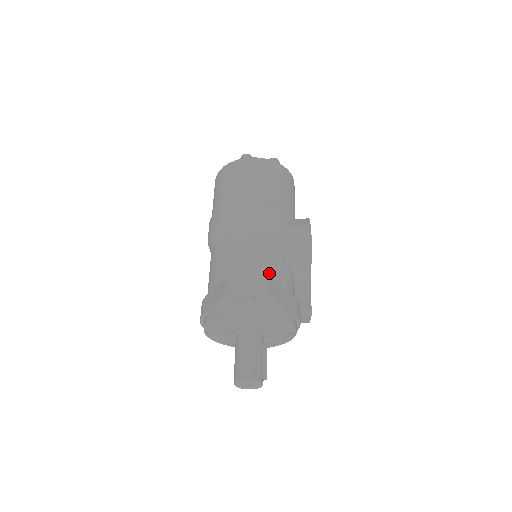
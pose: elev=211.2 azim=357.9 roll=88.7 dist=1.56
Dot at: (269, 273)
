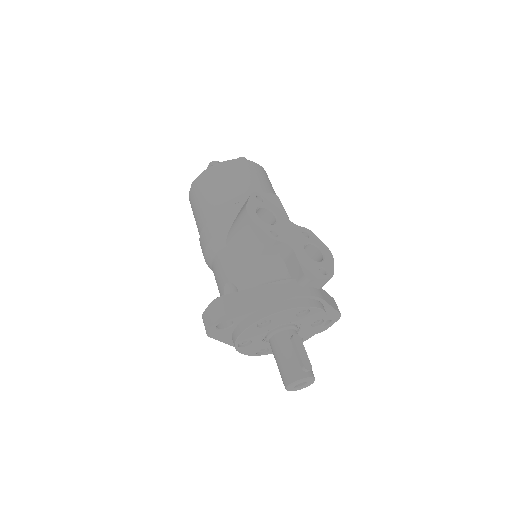
Dot at: (241, 281)
